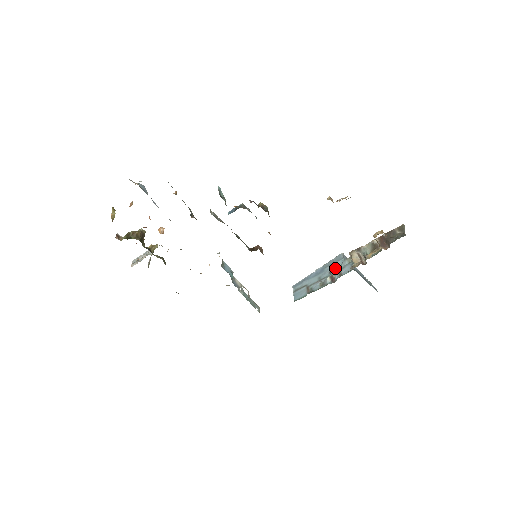
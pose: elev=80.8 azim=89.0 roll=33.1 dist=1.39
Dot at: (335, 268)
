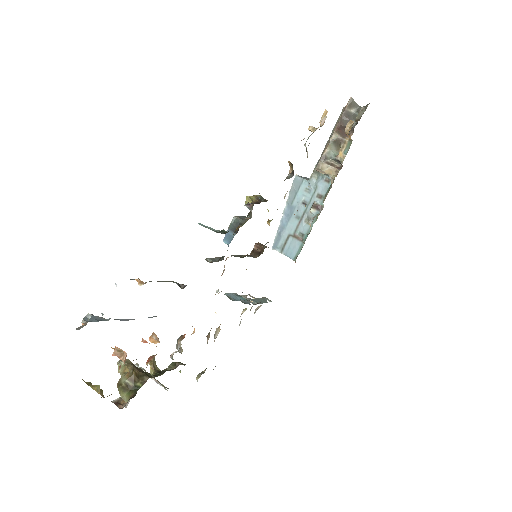
Dot at: (306, 195)
